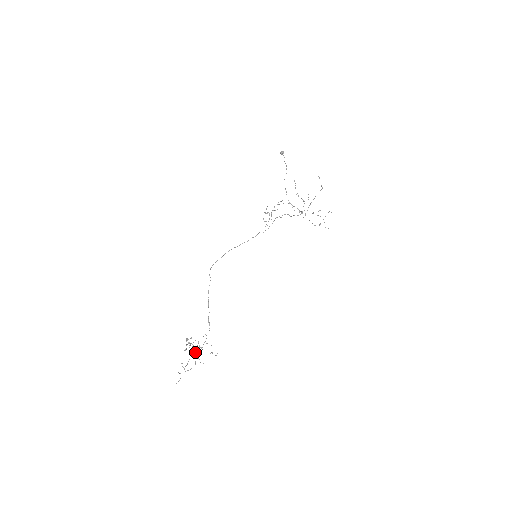
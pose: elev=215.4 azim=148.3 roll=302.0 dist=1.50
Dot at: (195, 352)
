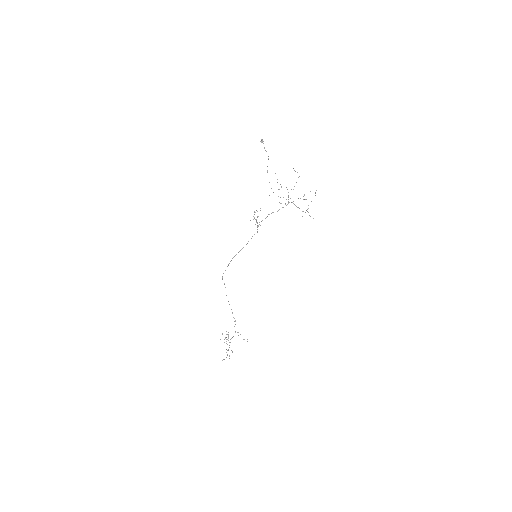
Dot at: (227, 344)
